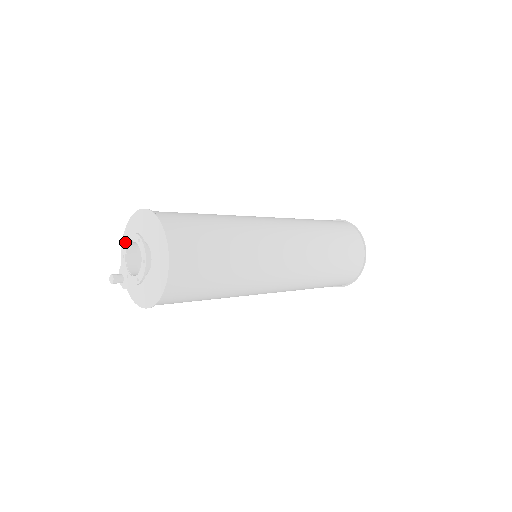
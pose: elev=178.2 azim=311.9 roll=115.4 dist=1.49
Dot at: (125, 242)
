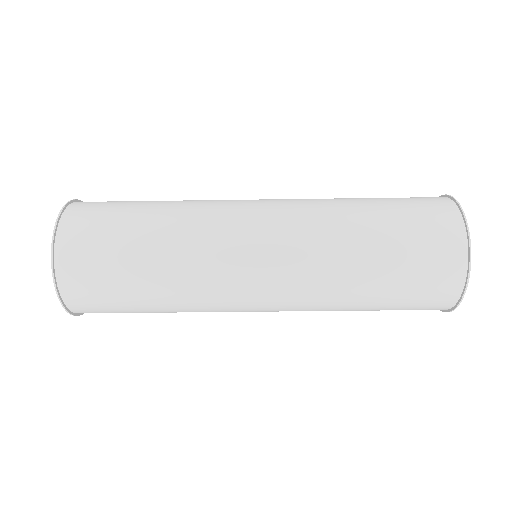
Dot at: occluded
